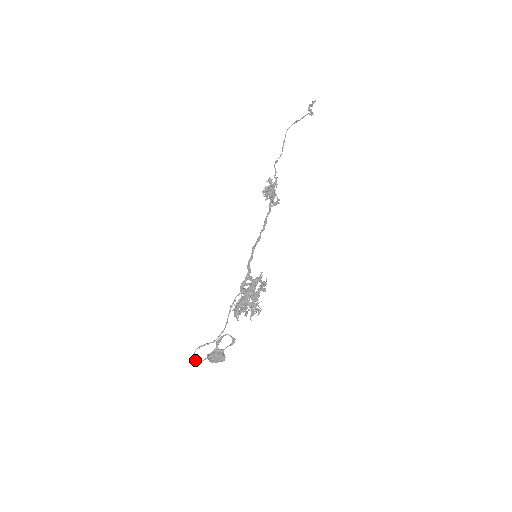
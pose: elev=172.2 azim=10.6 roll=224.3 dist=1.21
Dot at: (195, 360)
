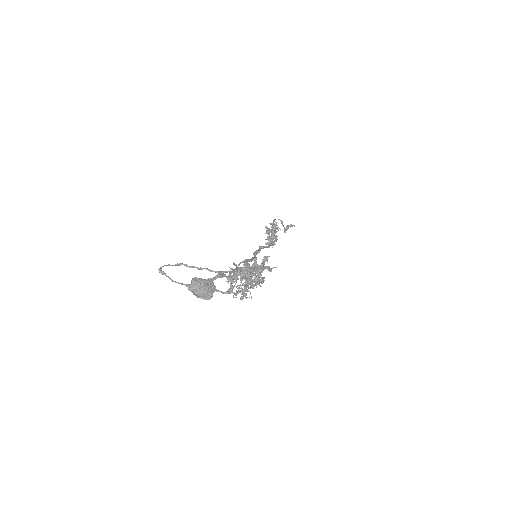
Dot at: occluded
